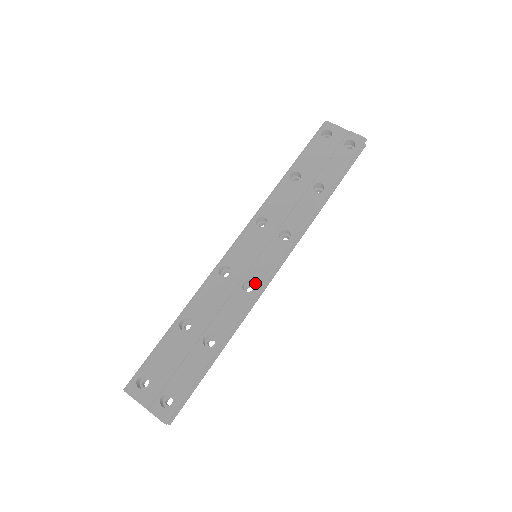
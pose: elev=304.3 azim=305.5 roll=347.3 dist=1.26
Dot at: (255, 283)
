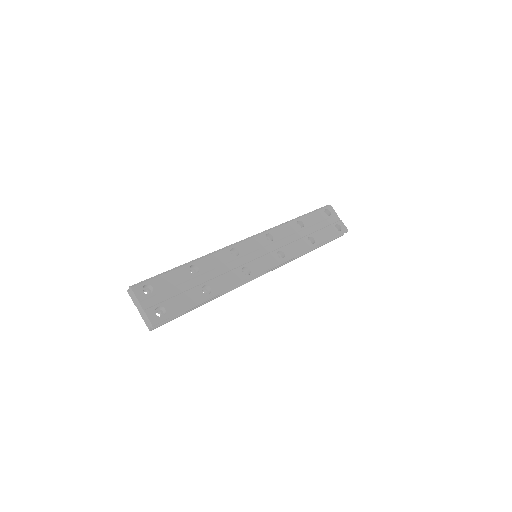
Dot at: (251, 272)
